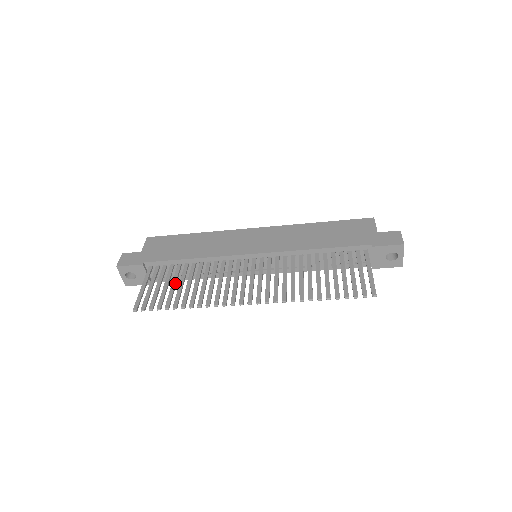
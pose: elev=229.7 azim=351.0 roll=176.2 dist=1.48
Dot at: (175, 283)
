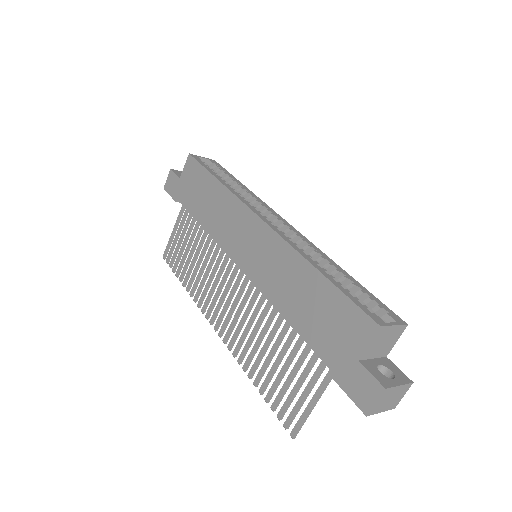
Dot at: (188, 247)
